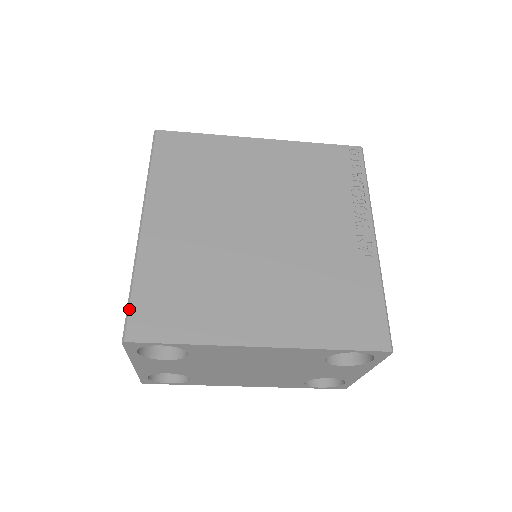
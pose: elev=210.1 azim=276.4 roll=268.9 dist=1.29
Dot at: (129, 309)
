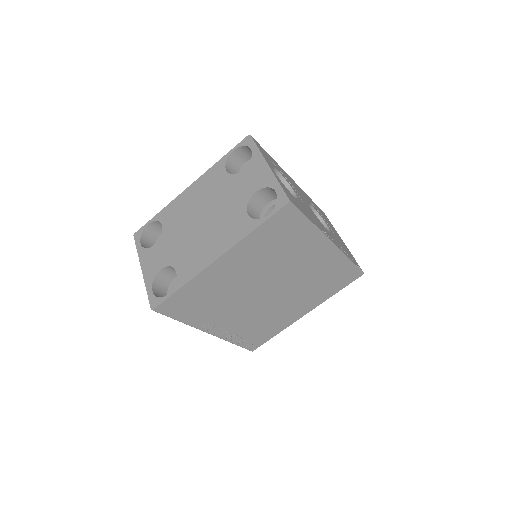
Dot at: occluded
